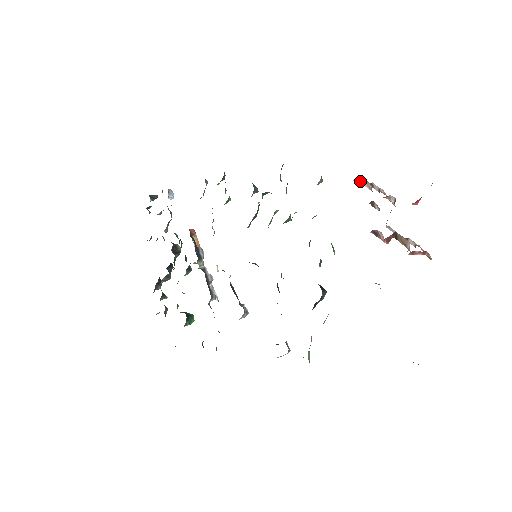
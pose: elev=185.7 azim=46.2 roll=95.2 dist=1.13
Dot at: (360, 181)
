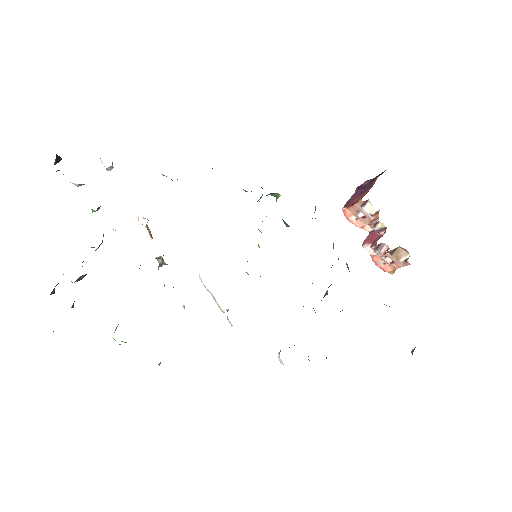
Dot at: (363, 204)
